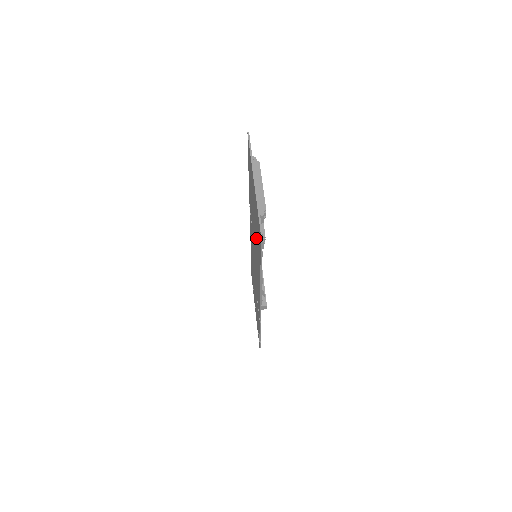
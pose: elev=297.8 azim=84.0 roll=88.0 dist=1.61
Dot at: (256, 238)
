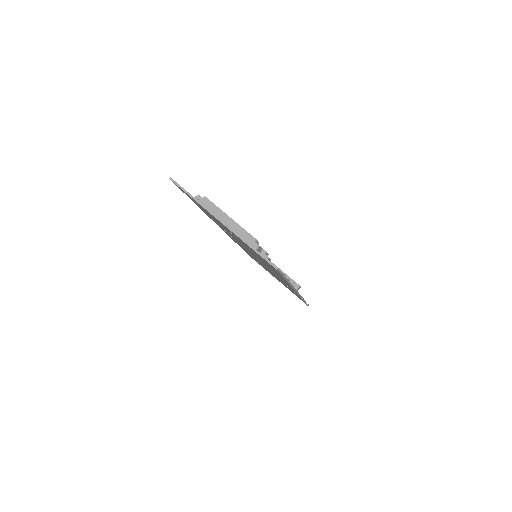
Dot at: occluded
